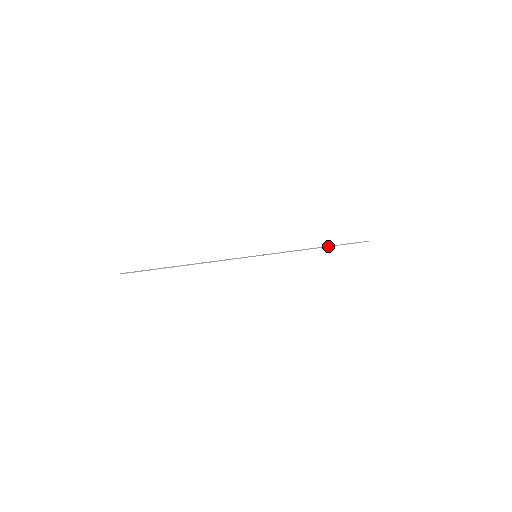
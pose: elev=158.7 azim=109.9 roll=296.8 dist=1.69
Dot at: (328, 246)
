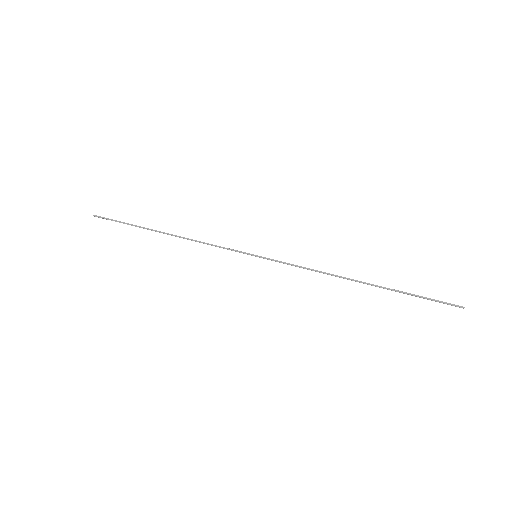
Dot at: (378, 286)
